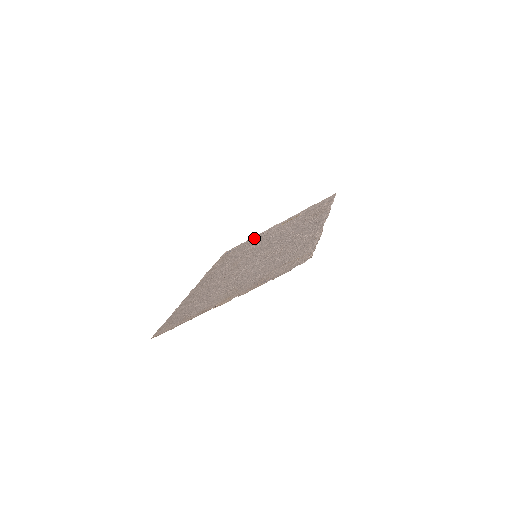
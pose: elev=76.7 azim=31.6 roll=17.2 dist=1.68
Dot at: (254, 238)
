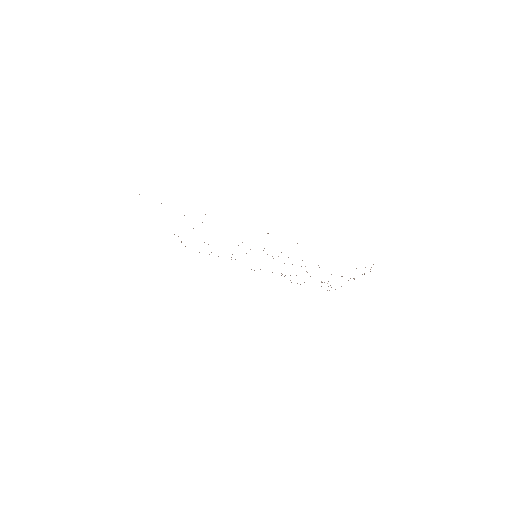
Dot at: occluded
